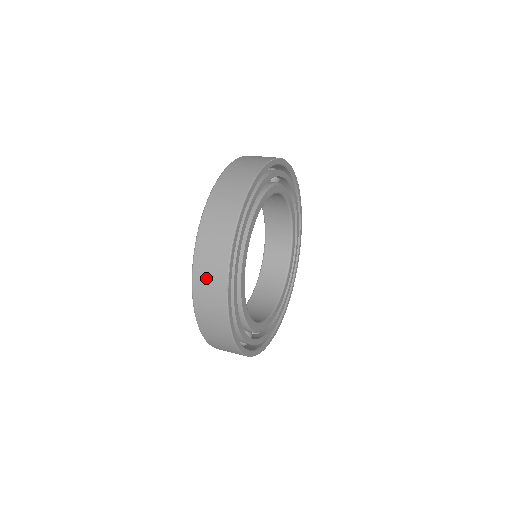
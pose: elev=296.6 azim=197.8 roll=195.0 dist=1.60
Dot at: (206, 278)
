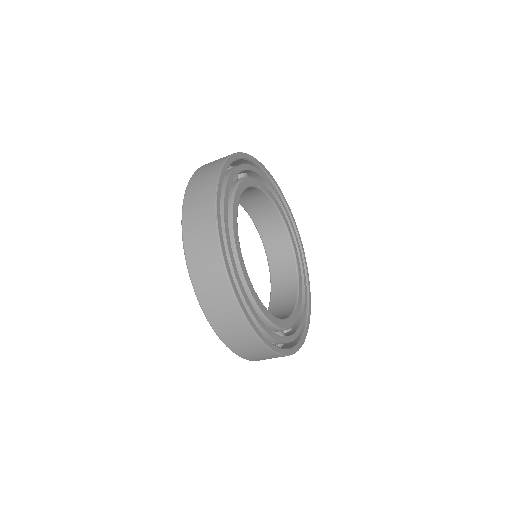
Dot at: (195, 226)
